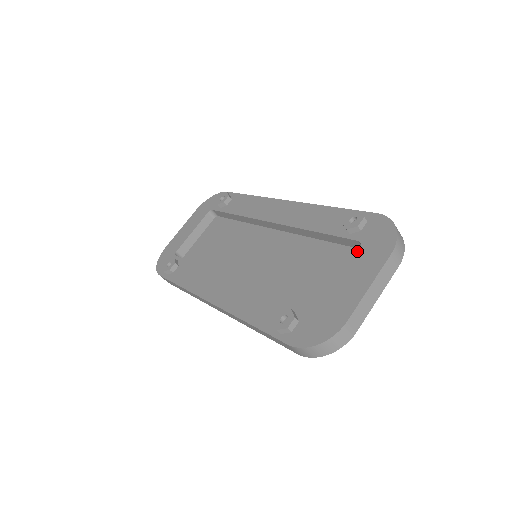
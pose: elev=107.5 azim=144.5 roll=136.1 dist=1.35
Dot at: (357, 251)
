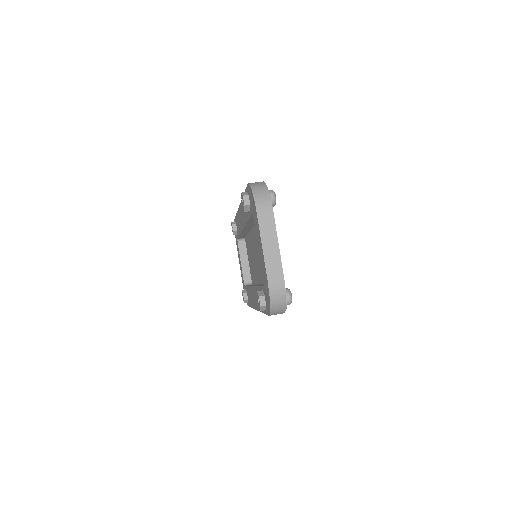
Dot at: (254, 223)
